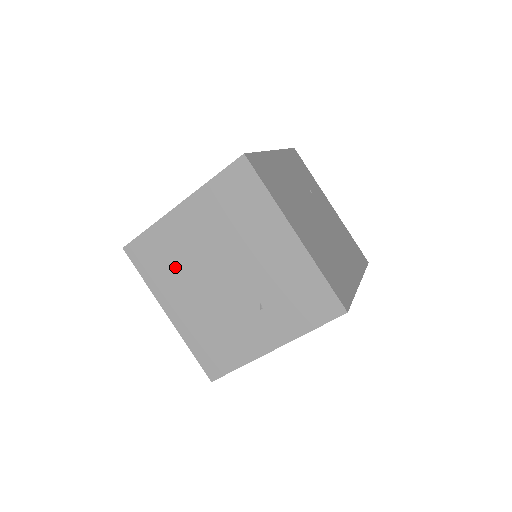
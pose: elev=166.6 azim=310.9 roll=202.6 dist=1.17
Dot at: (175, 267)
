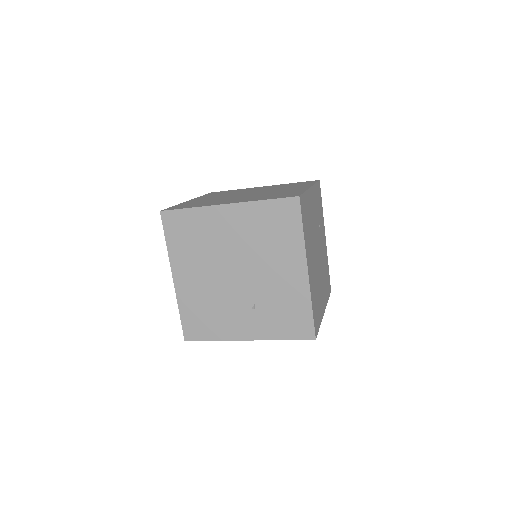
Dot at: (199, 247)
